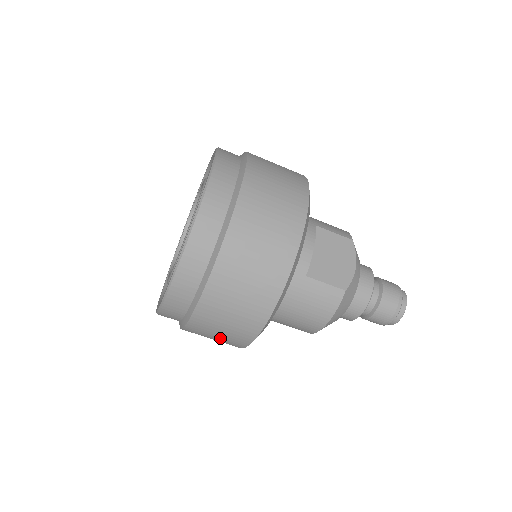
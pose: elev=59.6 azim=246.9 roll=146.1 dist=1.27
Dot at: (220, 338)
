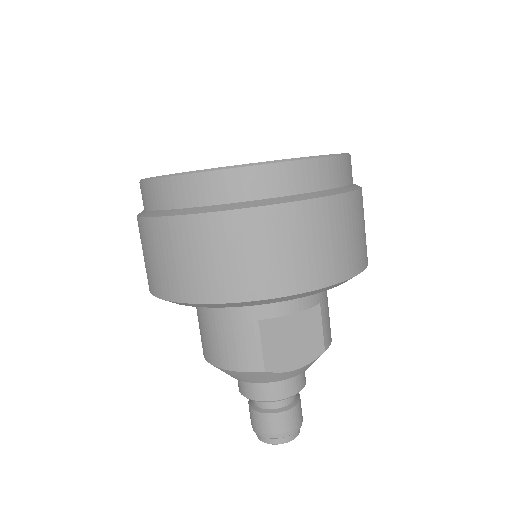
Dot at: (146, 261)
